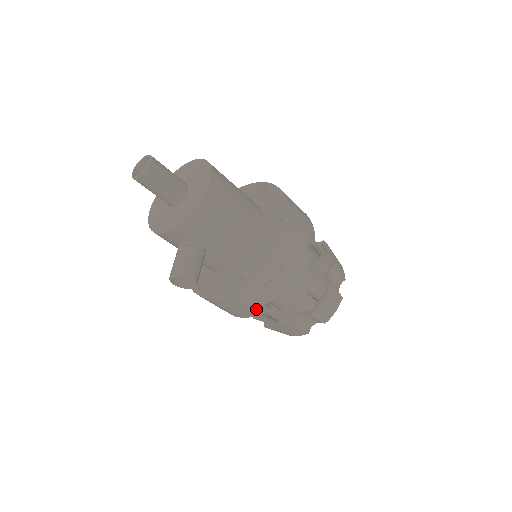
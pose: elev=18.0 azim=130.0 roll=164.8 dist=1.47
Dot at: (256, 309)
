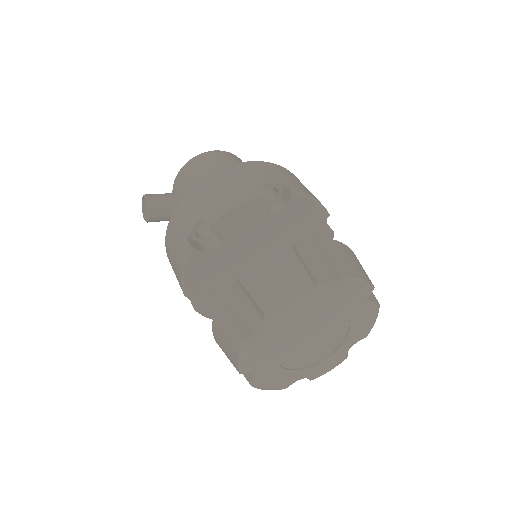
Dot at: (182, 248)
